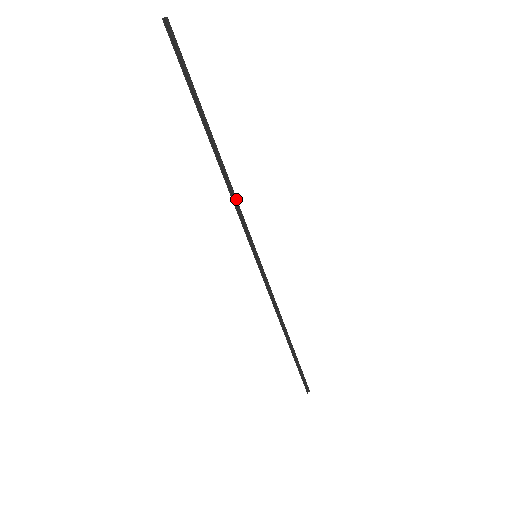
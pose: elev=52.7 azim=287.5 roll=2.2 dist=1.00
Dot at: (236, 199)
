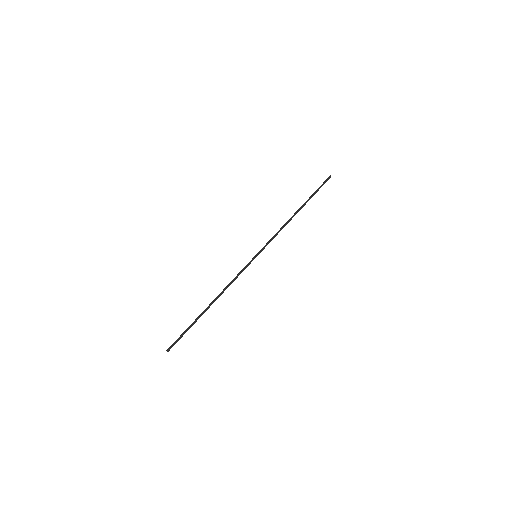
Dot at: (231, 282)
